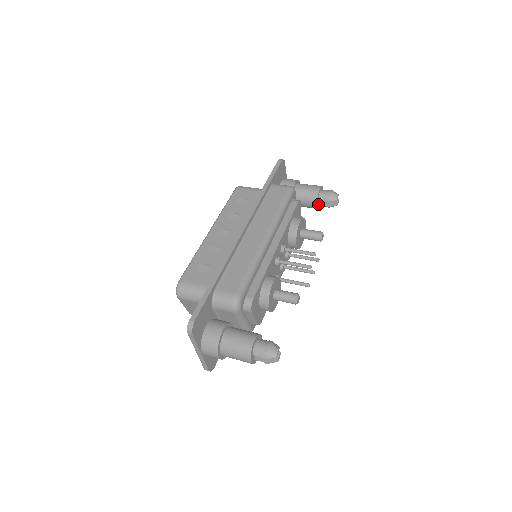
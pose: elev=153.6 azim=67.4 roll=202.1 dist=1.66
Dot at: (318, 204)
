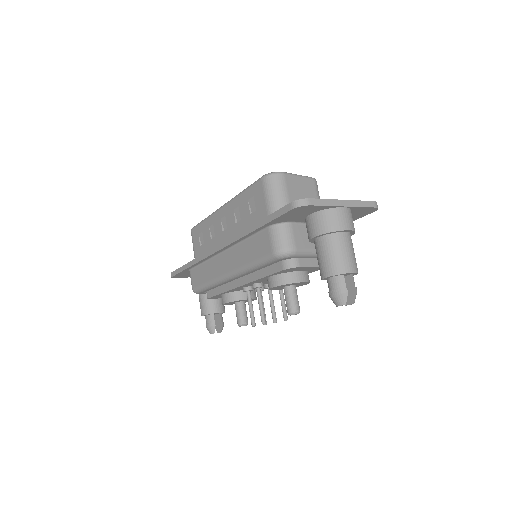
Dot at: occluded
